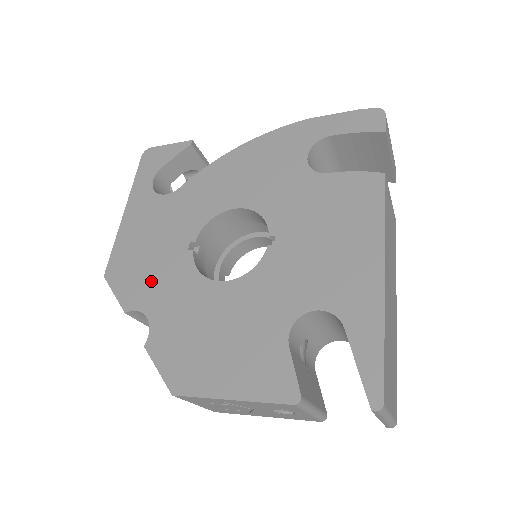
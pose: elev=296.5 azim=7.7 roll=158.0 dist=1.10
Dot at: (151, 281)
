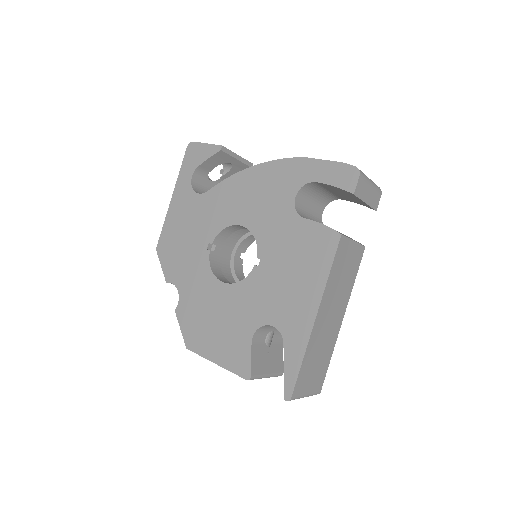
Dot at: (183, 265)
